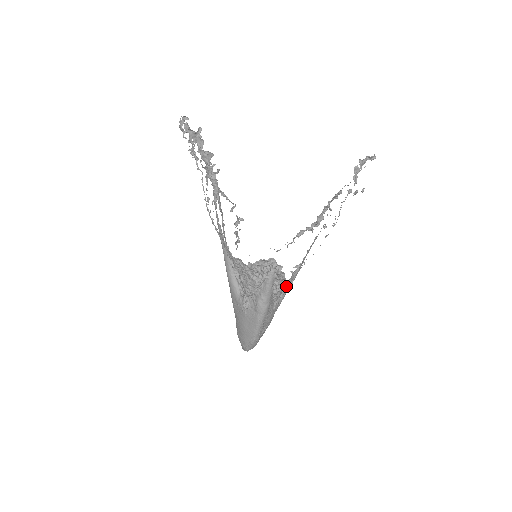
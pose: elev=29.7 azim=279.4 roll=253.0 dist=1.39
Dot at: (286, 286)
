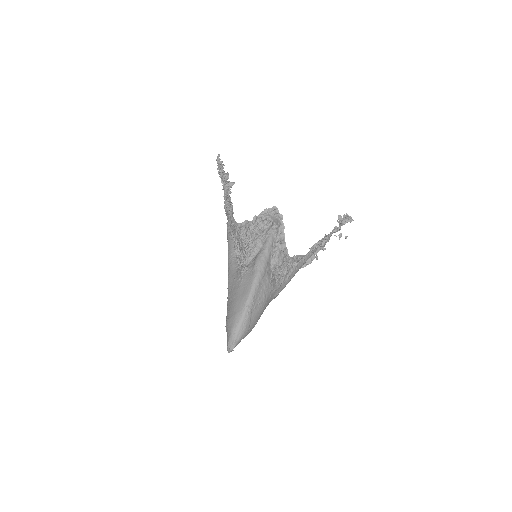
Dot at: (284, 255)
